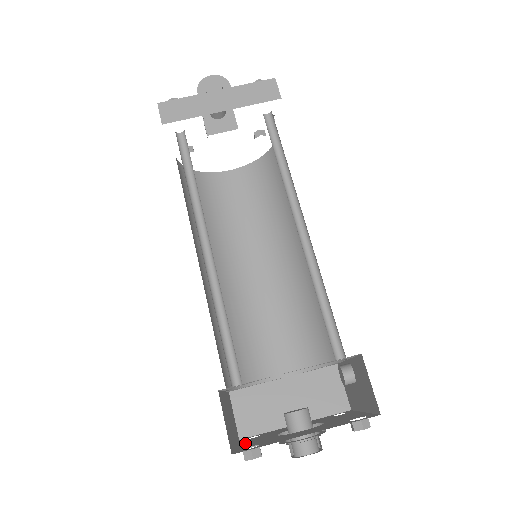
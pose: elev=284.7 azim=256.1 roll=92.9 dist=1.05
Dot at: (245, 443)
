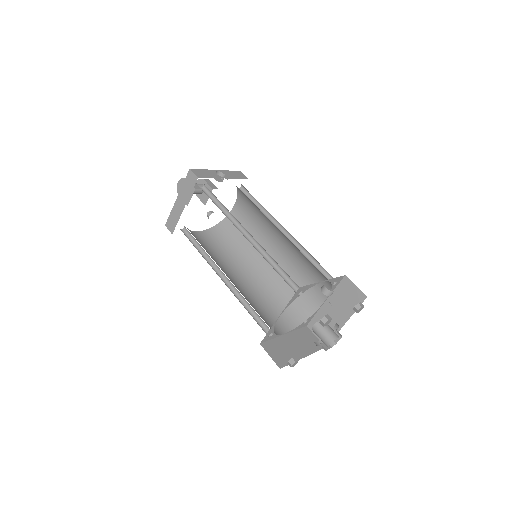
Dot at: occluded
